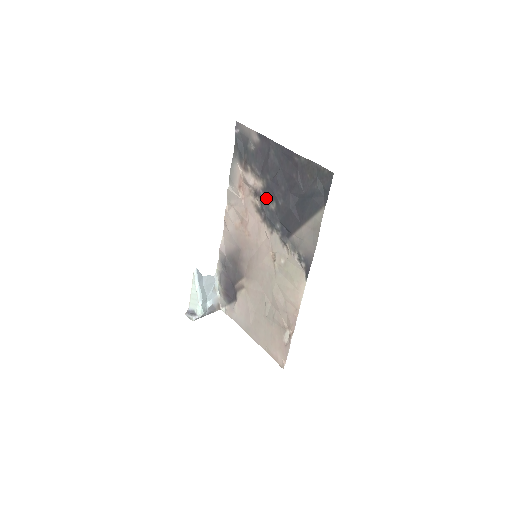
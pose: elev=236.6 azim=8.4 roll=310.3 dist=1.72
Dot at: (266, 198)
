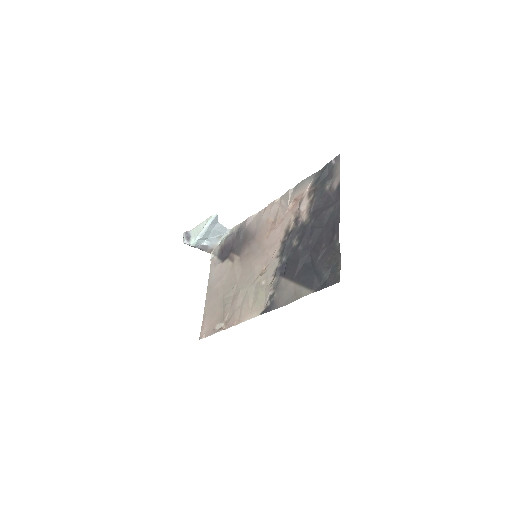
Dot at: (298, 232)
